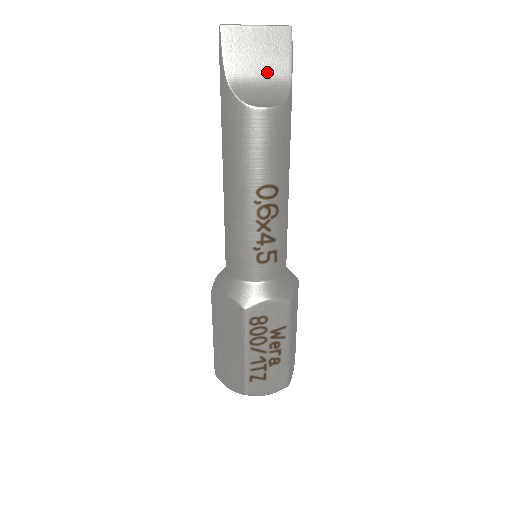
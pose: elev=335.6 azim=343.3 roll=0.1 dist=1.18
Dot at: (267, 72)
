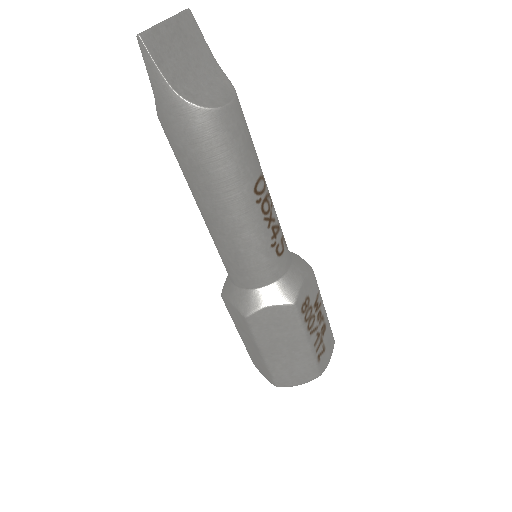
Dot at: (199, 67)
